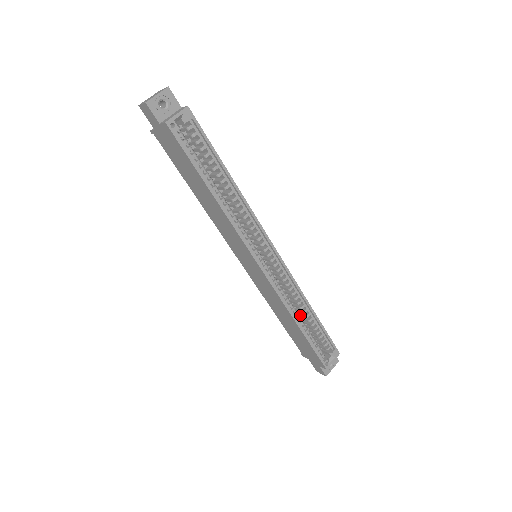
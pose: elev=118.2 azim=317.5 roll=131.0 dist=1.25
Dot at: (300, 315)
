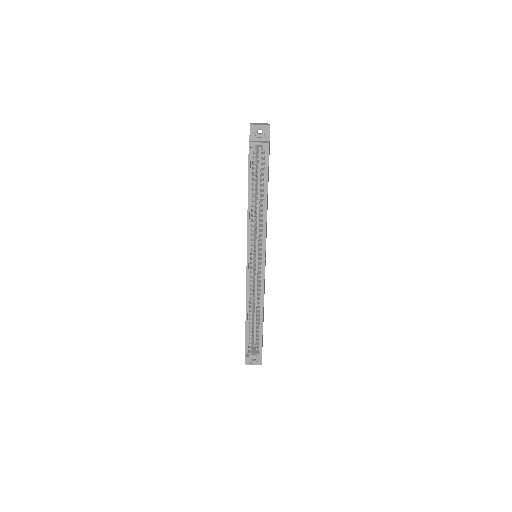
Dot at: occluded
